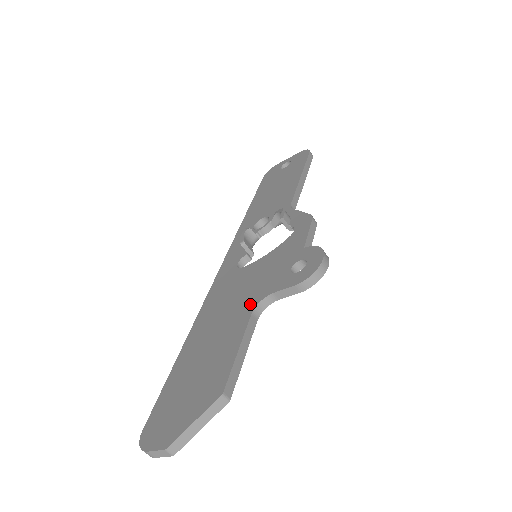
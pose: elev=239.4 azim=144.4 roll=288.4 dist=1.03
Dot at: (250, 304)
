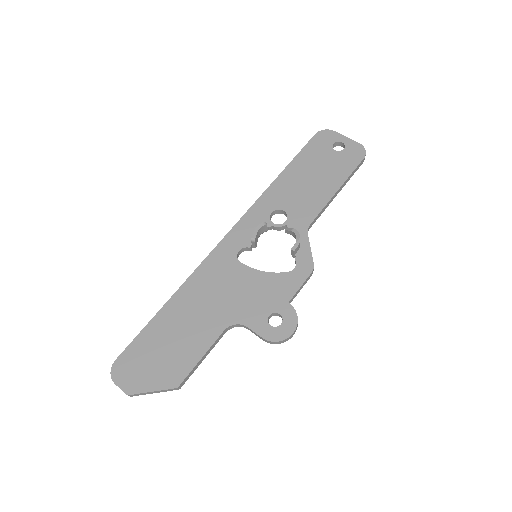
Dot at: (228, 318)
